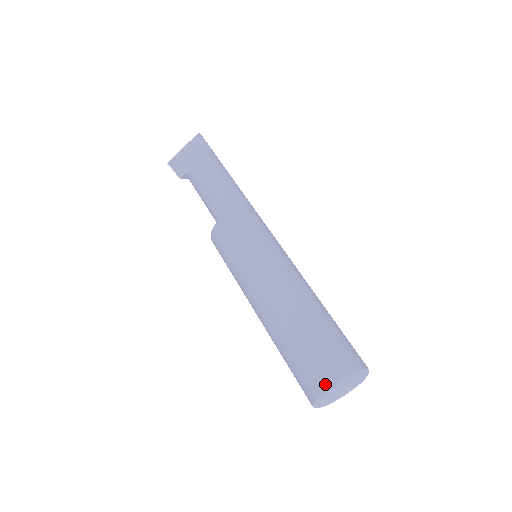
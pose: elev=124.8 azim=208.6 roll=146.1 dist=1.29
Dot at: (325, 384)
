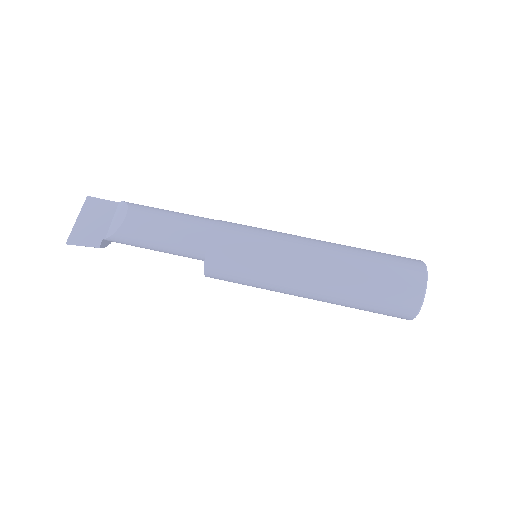
Dot at: (420, 282)
